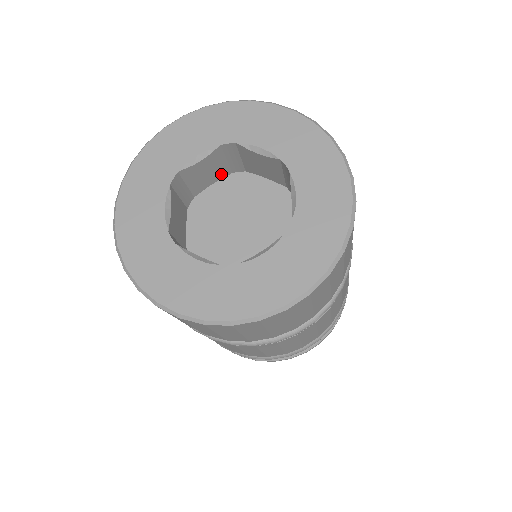
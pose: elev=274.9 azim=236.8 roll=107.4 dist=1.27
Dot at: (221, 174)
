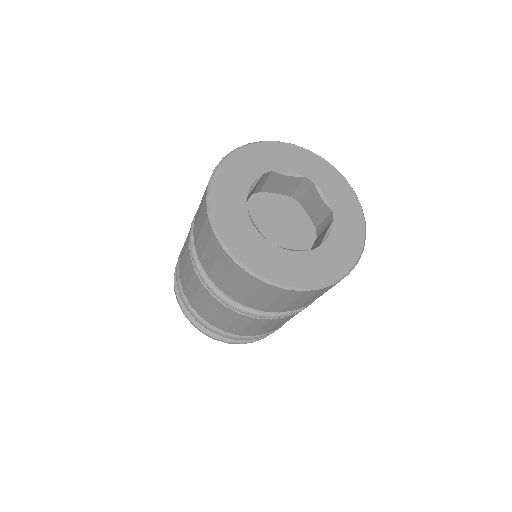
Dot at: (249, 197)
